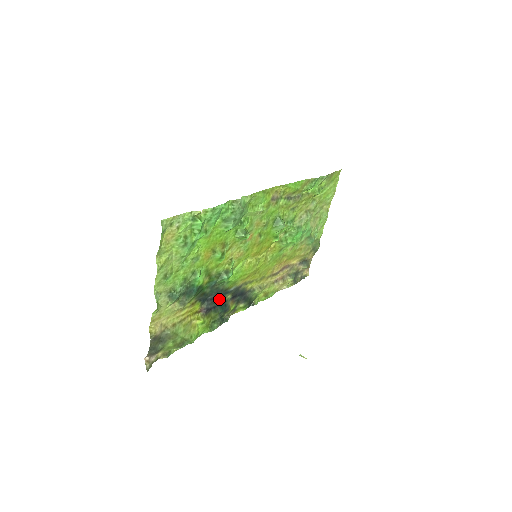
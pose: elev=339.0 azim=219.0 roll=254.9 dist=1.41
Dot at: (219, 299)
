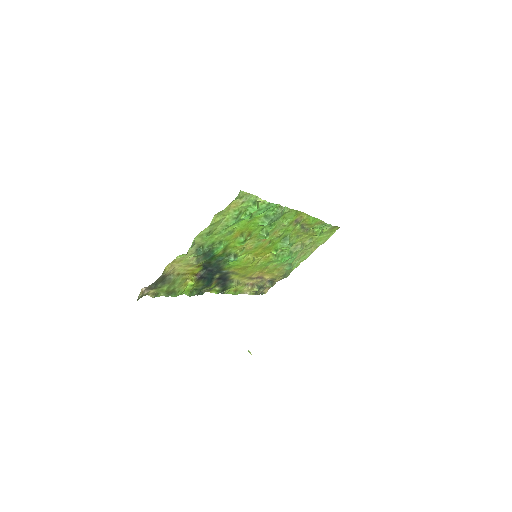
Dot at: (212, 273)
